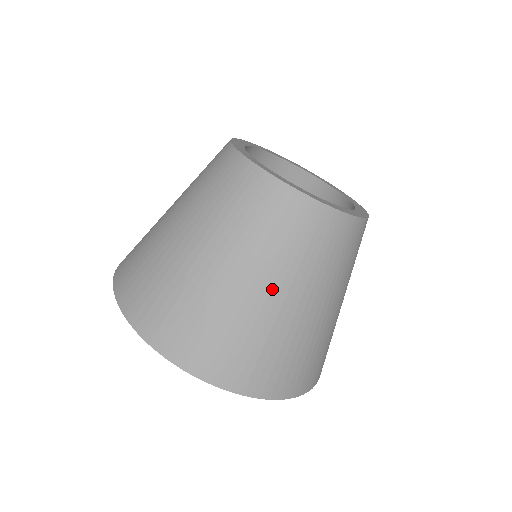
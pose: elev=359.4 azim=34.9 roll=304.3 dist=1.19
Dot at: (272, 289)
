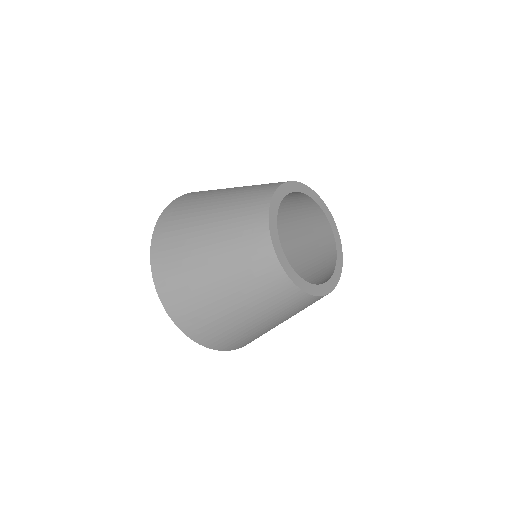
Dot at: (248, 315)
